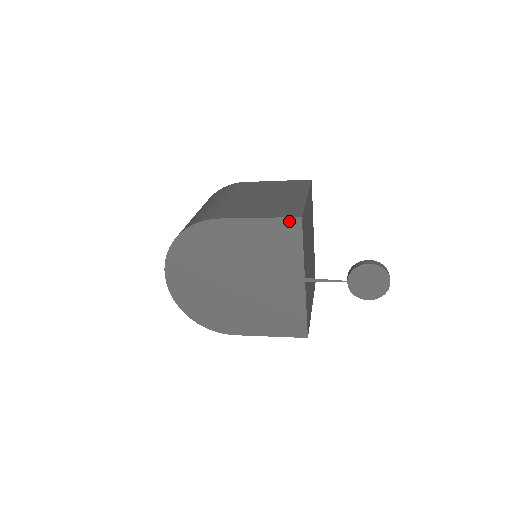
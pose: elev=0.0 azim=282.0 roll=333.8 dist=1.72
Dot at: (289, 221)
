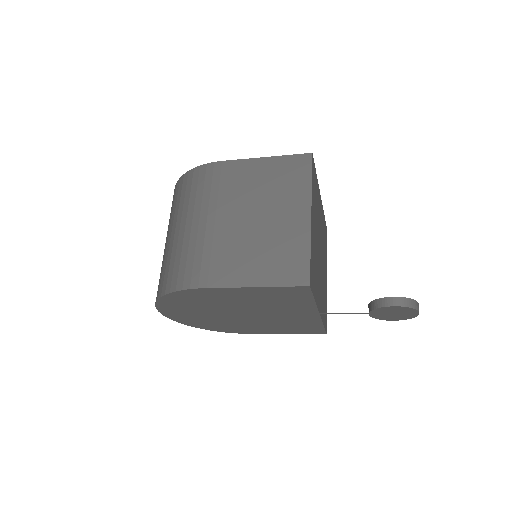
Dot at: (294, 288)
